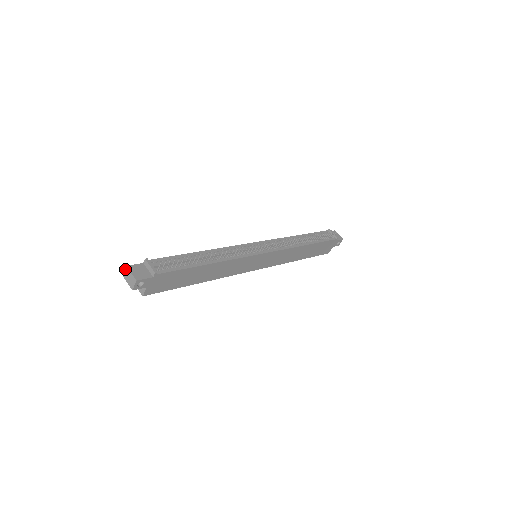
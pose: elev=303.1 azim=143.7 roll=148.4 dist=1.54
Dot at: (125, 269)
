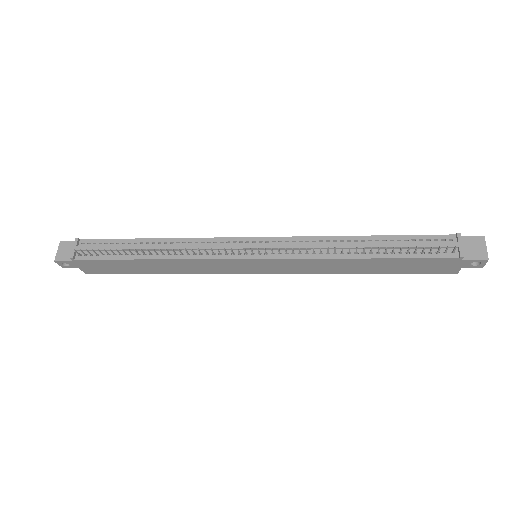
Dot at: (62, 243)
